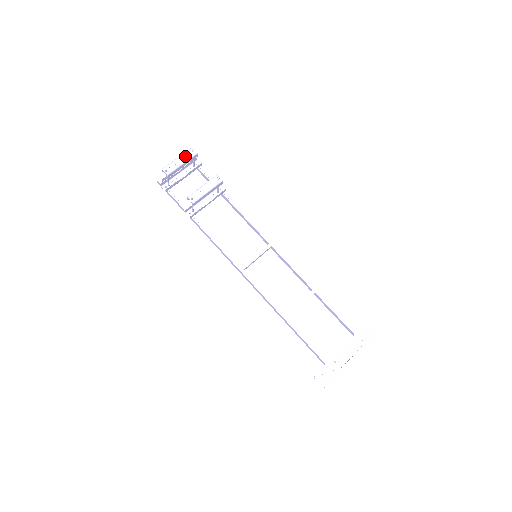
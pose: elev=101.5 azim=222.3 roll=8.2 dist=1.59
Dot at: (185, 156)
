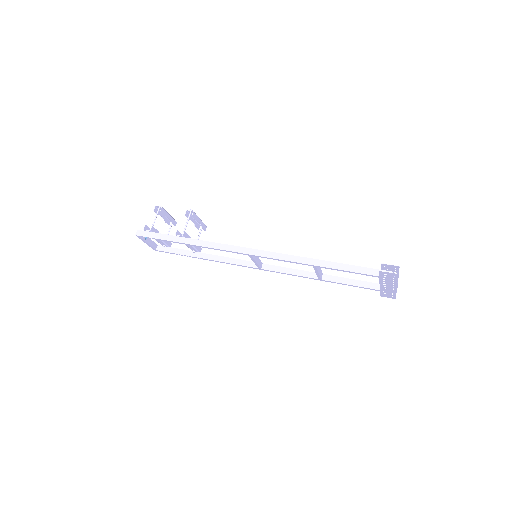
Dot at: occluded
